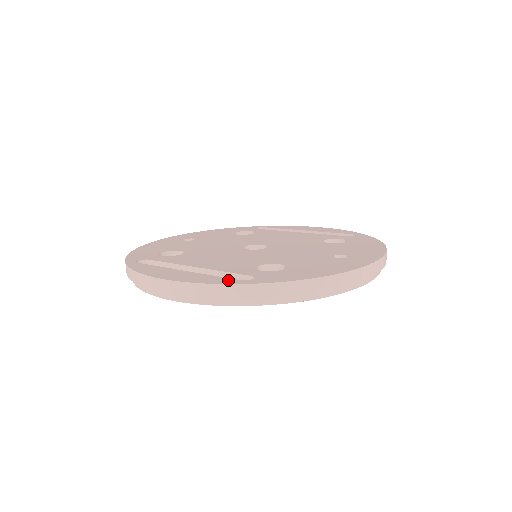
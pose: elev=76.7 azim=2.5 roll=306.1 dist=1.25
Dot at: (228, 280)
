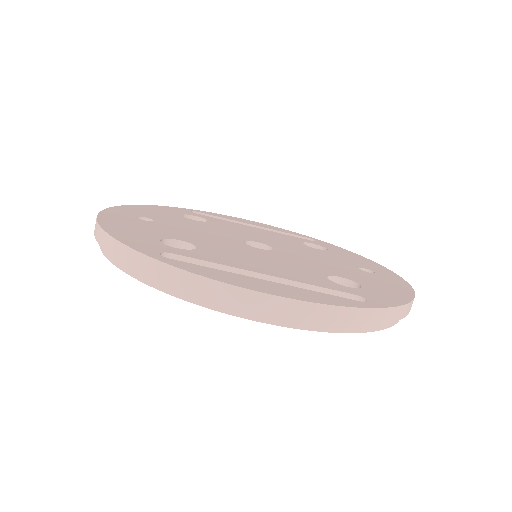
Dot at: (350, 301)
